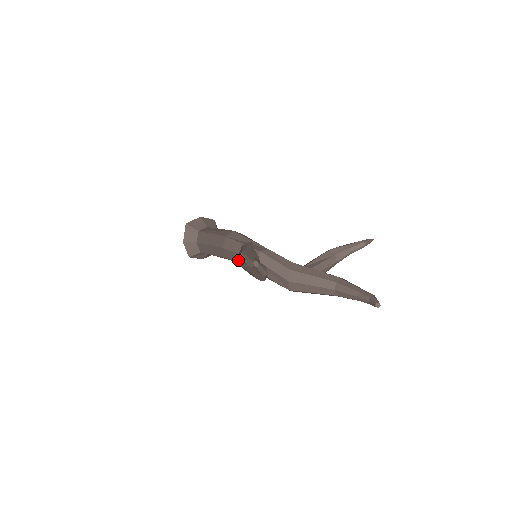
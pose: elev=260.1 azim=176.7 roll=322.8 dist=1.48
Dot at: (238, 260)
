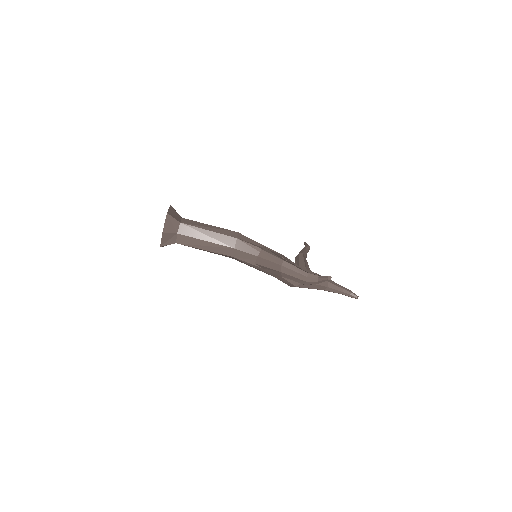
Dot at: (251, 261)
